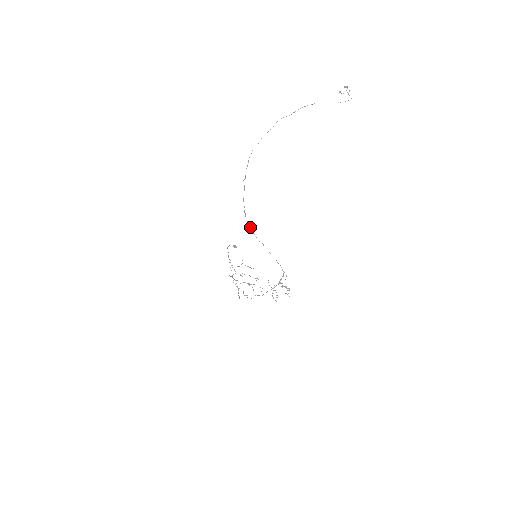
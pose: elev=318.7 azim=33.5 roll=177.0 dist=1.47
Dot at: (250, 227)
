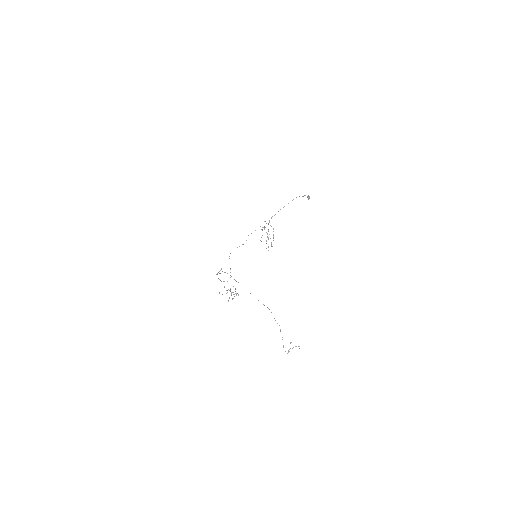
Dot at: occluded
